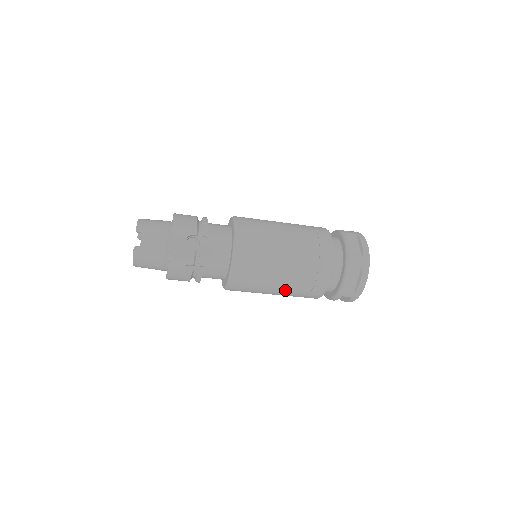
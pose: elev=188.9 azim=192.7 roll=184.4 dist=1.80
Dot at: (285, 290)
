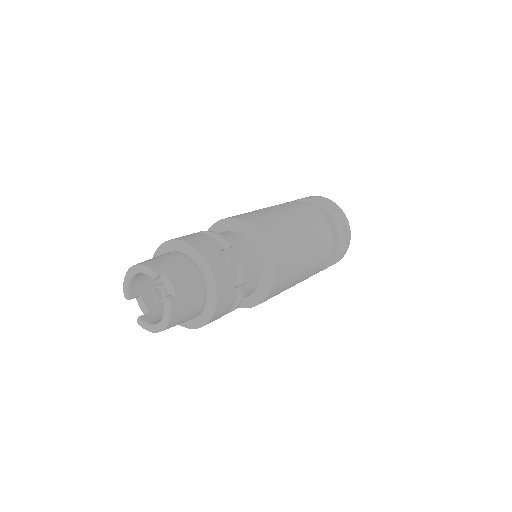
Dot at: (306, 274)
